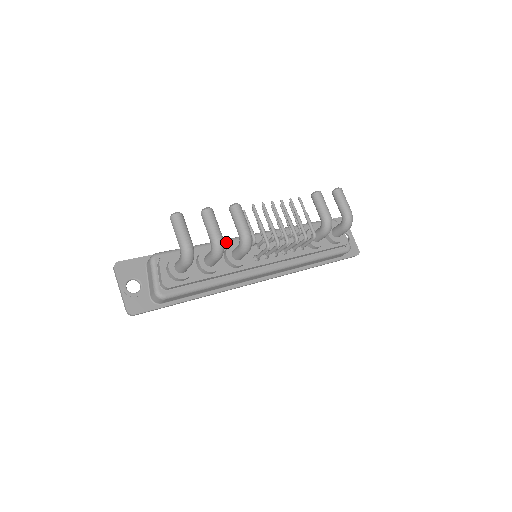
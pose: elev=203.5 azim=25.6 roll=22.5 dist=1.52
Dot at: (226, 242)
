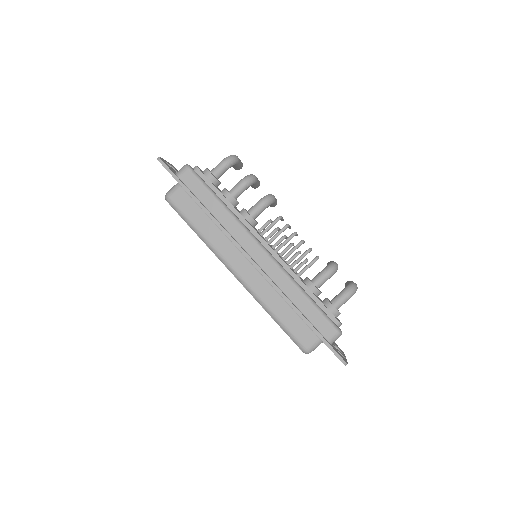
Dot at: occluded
